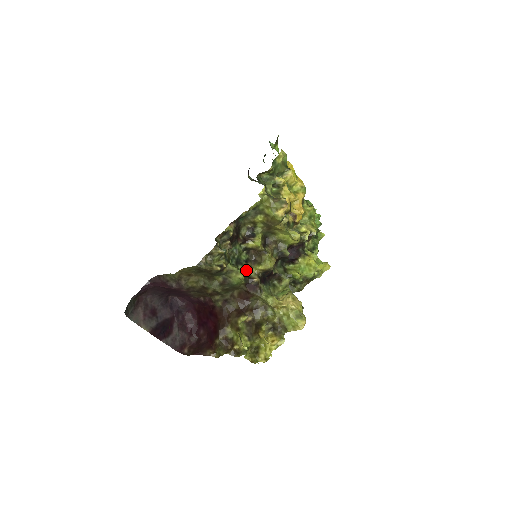
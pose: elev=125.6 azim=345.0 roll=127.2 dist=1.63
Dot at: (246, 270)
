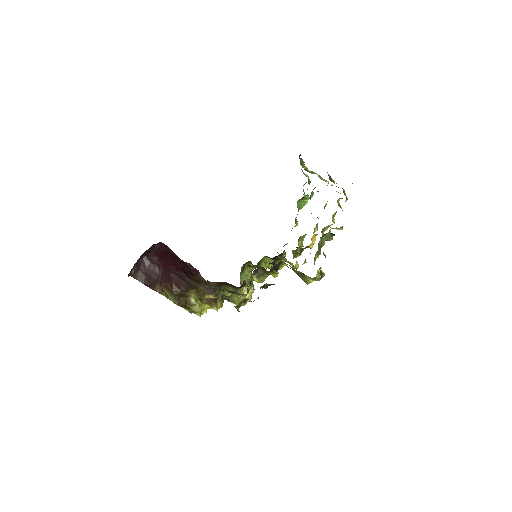
Dot at: (250, 287)
